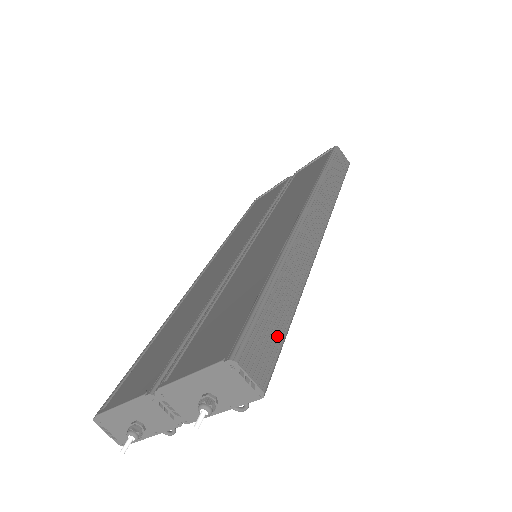
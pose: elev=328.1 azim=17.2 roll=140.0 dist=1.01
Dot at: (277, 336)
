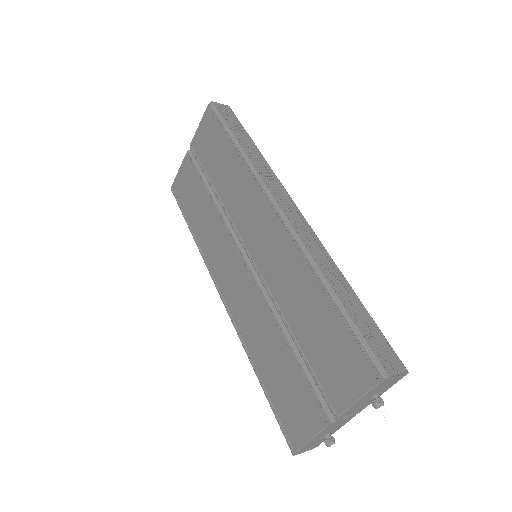
Dot at: (374, 329)
